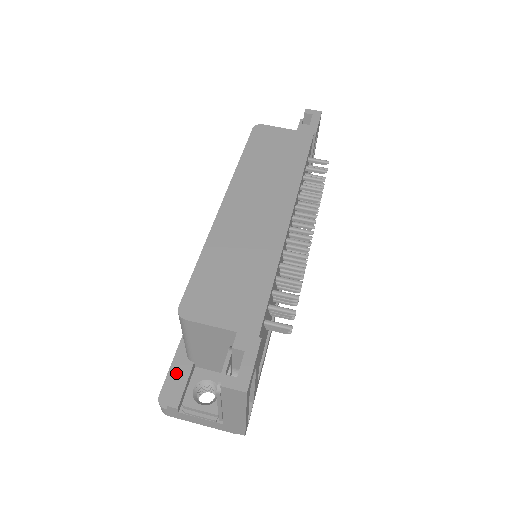
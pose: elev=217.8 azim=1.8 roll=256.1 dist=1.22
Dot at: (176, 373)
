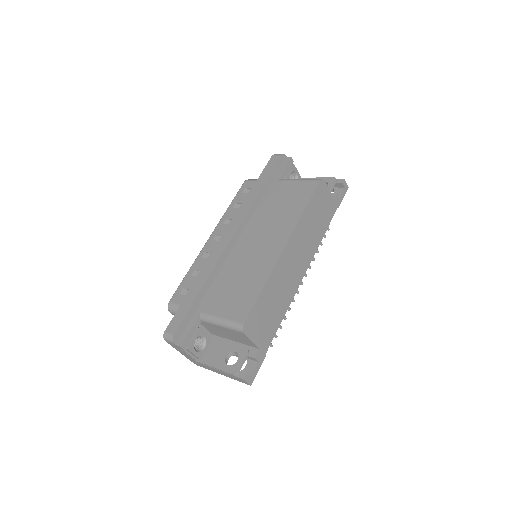
Dot at: (187, 321)
